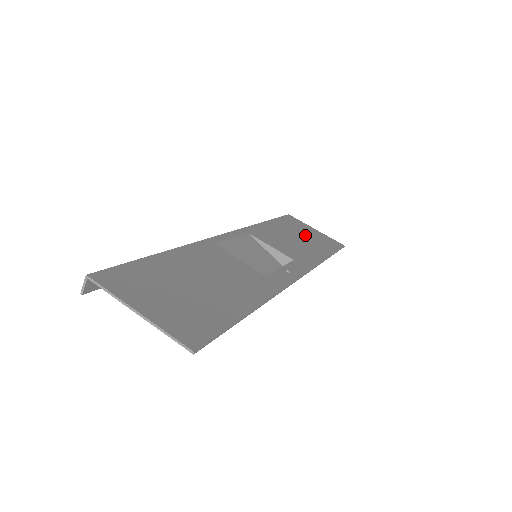
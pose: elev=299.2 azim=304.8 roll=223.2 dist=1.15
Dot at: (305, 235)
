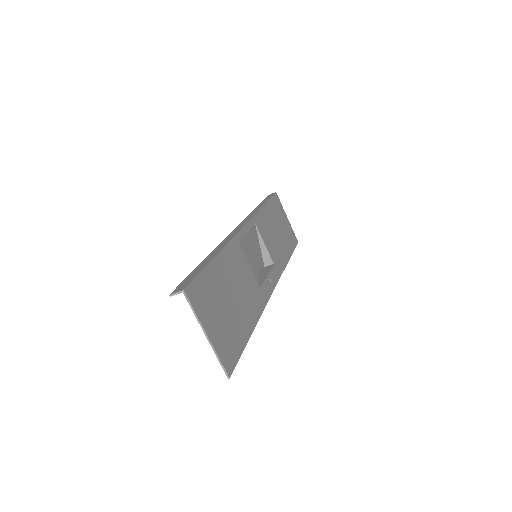
Dot at: (282, 226)
